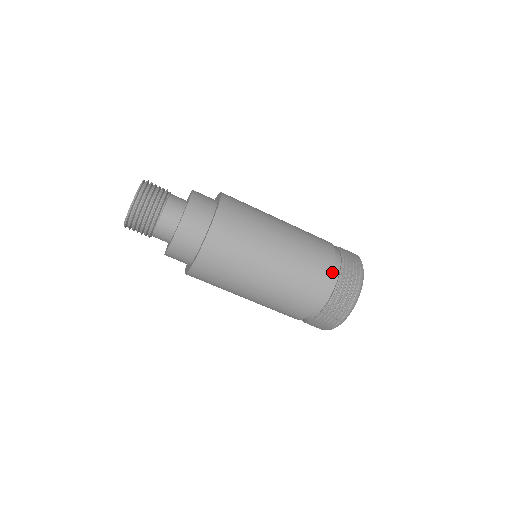
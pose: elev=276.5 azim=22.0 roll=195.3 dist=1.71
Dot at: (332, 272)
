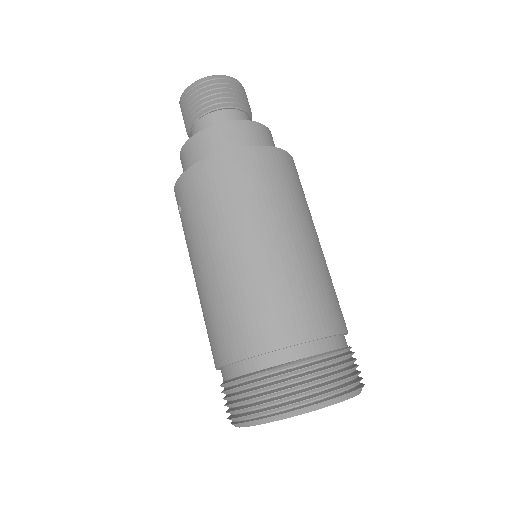
Dot at: (323, 336)
